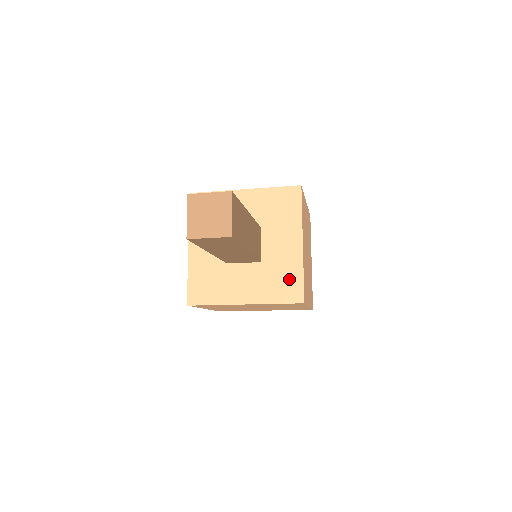
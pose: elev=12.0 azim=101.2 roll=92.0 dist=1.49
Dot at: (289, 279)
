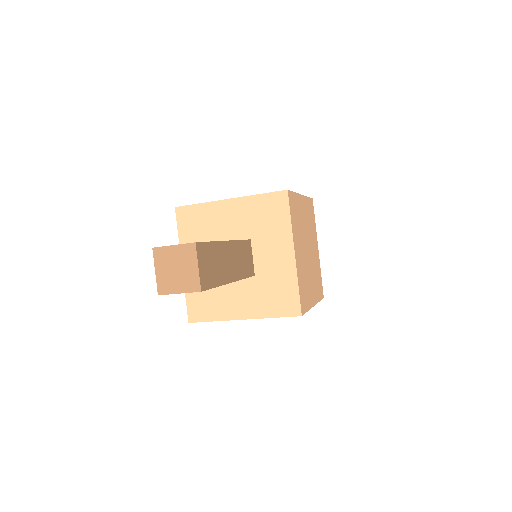
Dot at: (284, 292)
